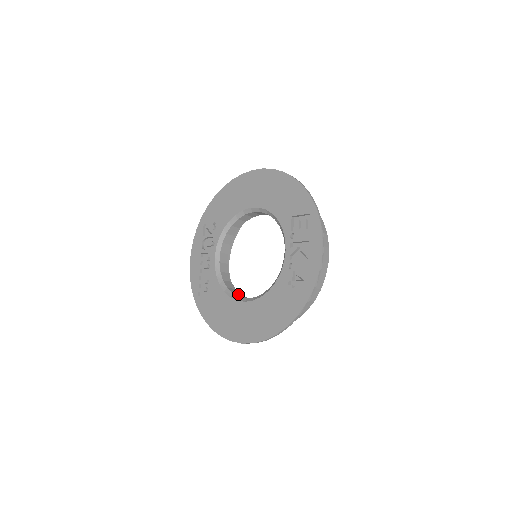
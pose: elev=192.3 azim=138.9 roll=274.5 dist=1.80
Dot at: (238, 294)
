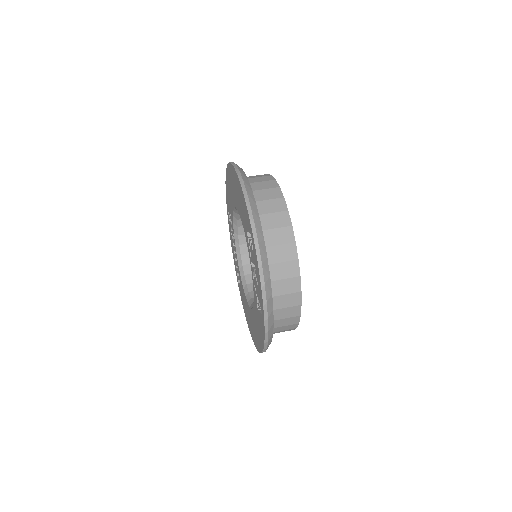
Dot at: occluded
